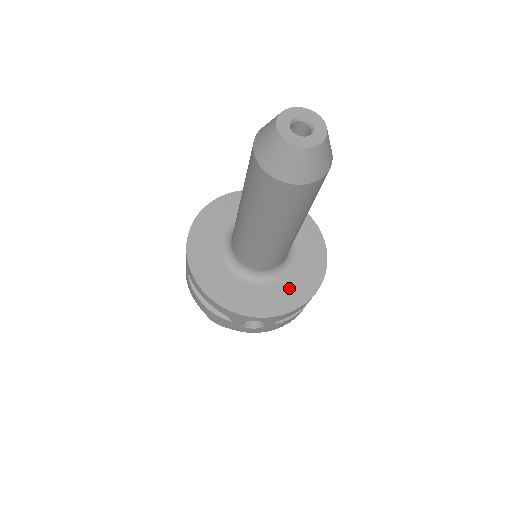
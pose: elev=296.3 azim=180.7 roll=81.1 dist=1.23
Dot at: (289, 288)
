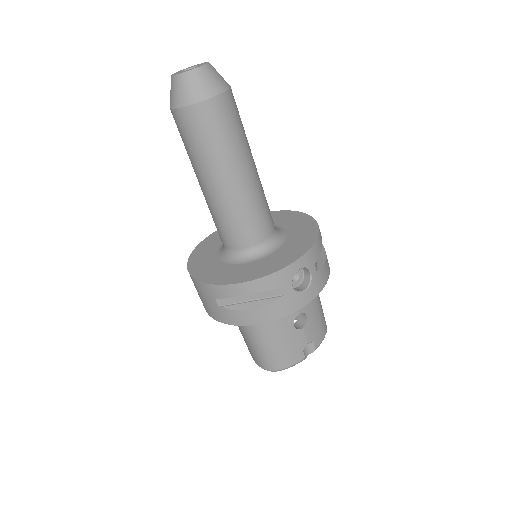
Dot at: (298, 237)
